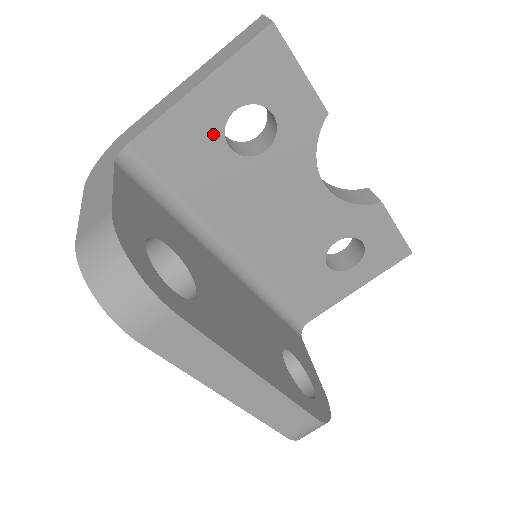
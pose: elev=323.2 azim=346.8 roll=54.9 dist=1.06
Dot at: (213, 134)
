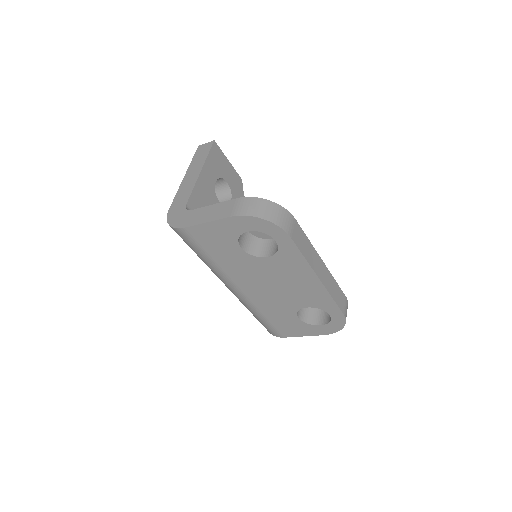
Dot at: (212, 195)
